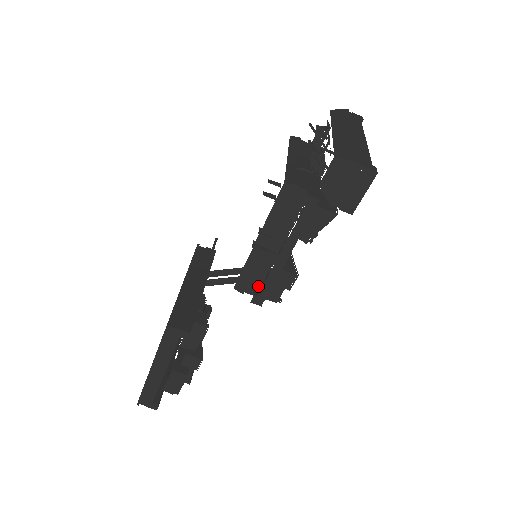
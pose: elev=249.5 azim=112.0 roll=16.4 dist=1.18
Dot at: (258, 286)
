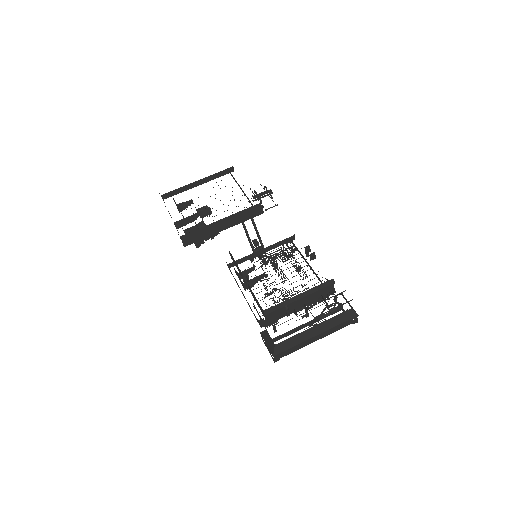
Dot at: occluded
